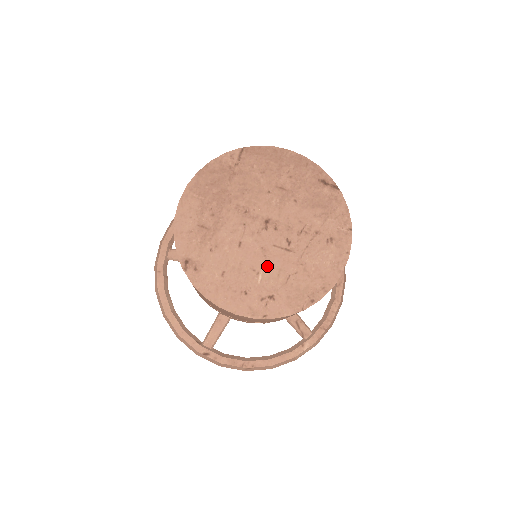
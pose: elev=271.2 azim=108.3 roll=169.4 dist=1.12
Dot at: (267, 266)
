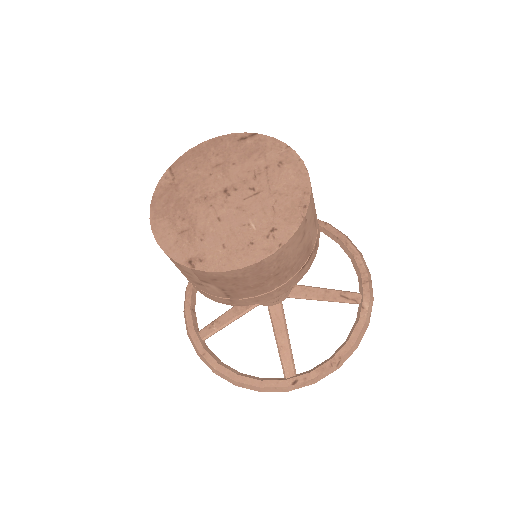
Dot at: (251, 215)
